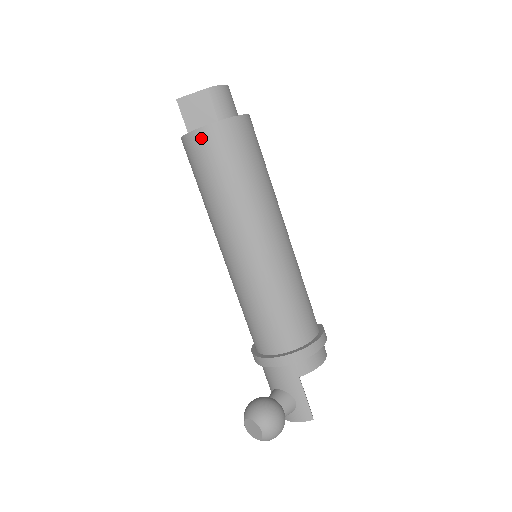
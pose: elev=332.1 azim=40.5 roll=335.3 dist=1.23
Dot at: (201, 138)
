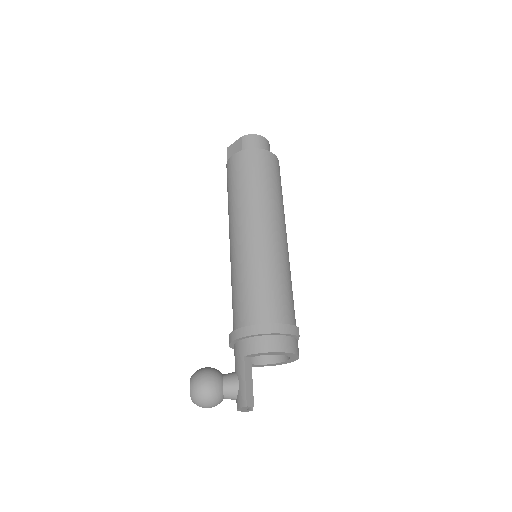
Dot at: (228, 166)
